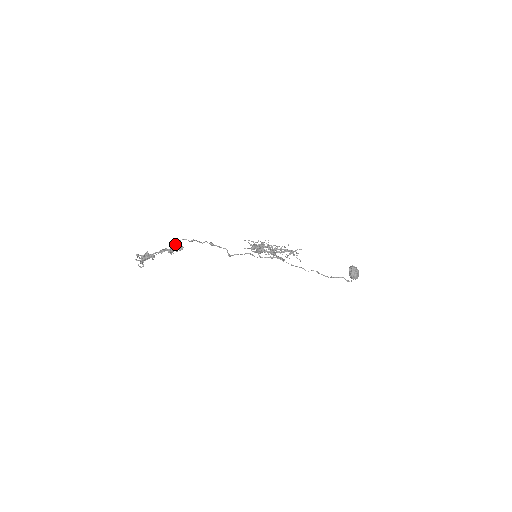
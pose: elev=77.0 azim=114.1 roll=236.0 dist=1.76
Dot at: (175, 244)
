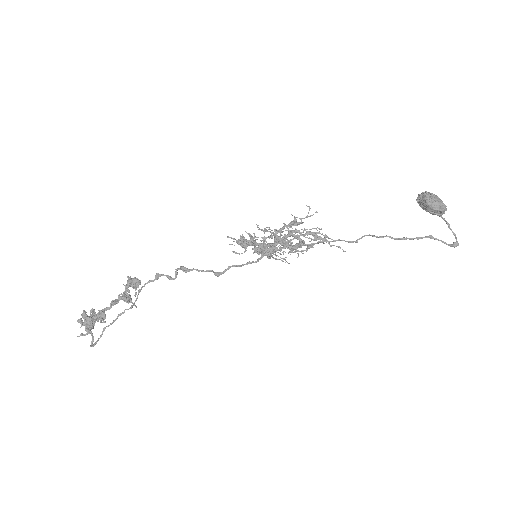
Dot at: (128, 282)
